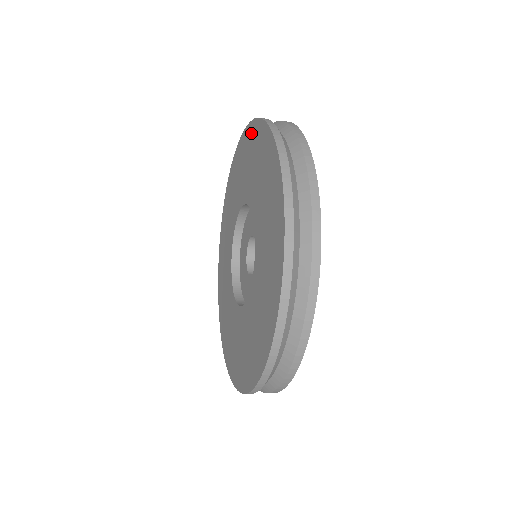
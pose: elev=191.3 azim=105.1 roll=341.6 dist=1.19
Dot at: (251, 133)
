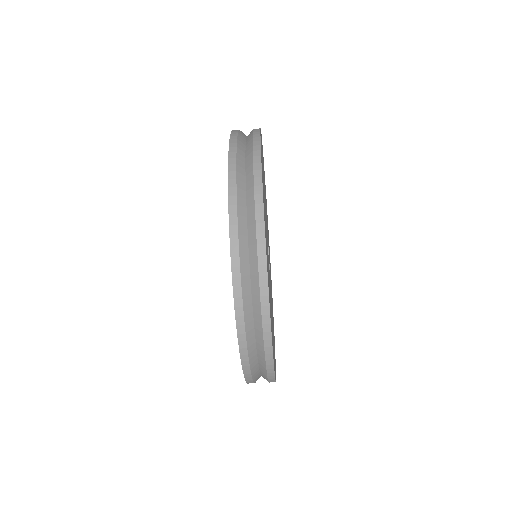
Dot at: occluded
